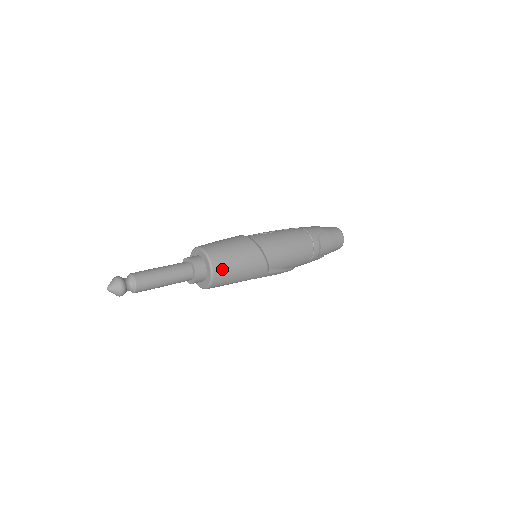
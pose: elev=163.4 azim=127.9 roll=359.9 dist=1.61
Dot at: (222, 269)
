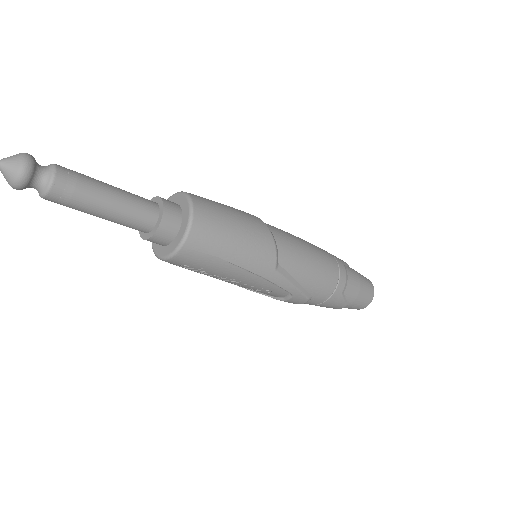
Dot at: (208, 219)
